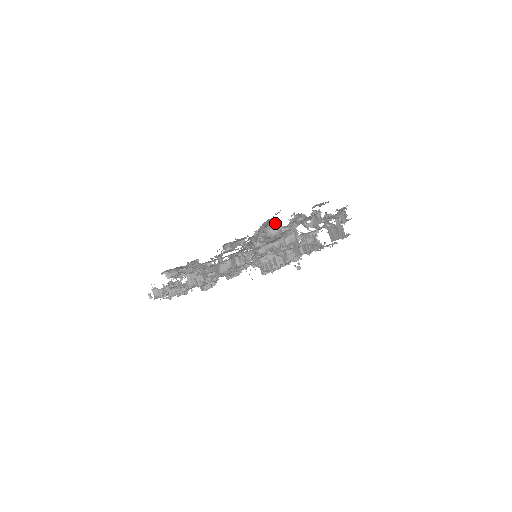
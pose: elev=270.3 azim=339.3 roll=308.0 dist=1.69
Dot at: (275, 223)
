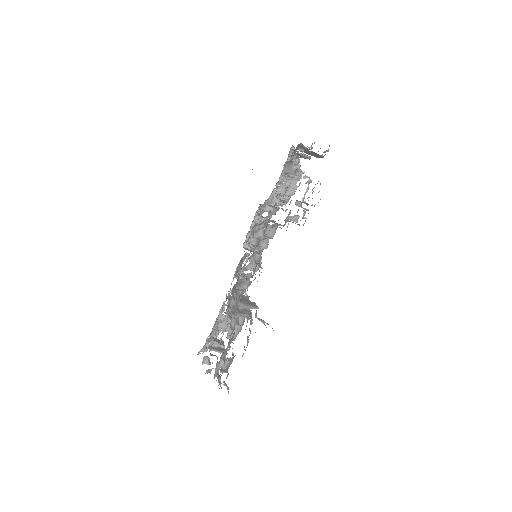
Dot at: (238, 283)
